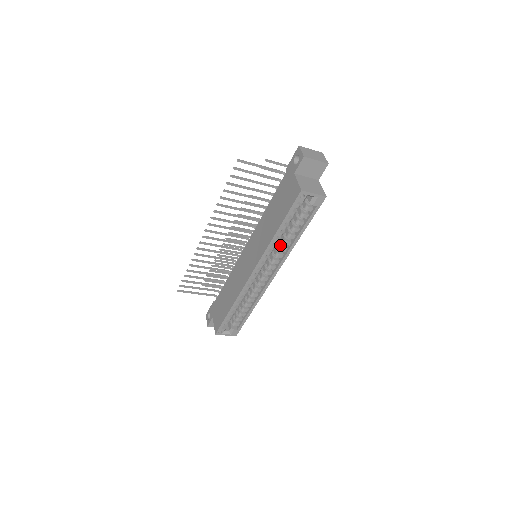
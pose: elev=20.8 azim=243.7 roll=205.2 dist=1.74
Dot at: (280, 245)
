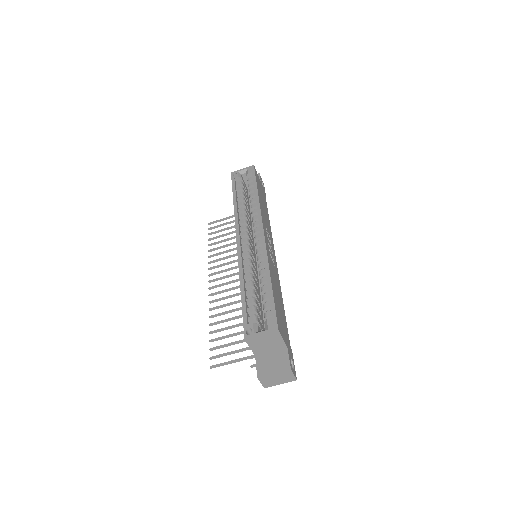
Dot at: occluded
